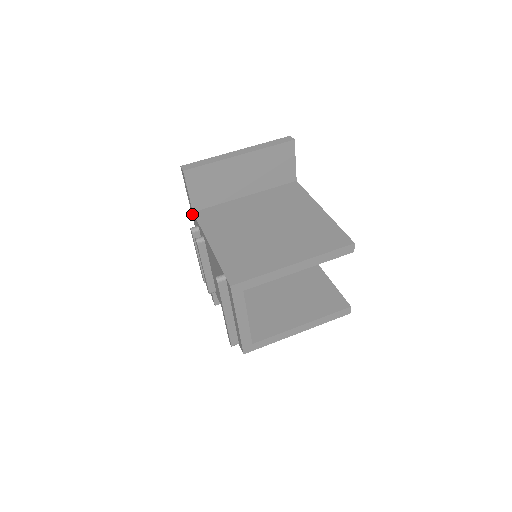
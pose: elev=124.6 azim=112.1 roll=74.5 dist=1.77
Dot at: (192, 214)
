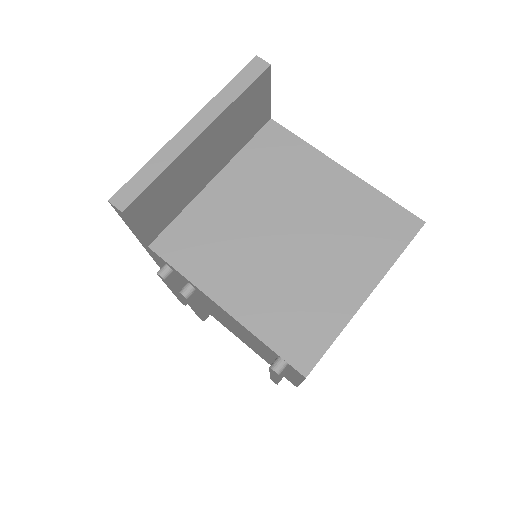
Dot at: (143, 244)
